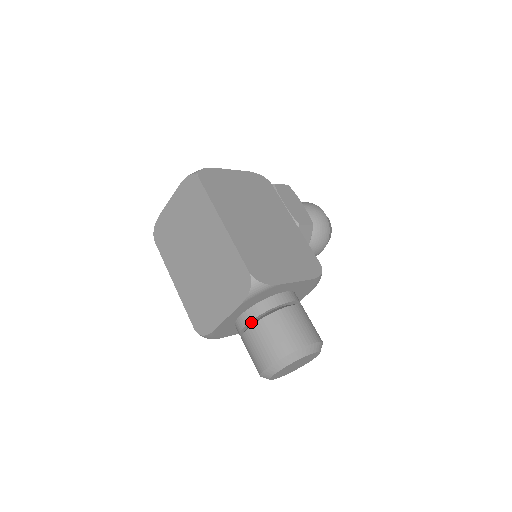
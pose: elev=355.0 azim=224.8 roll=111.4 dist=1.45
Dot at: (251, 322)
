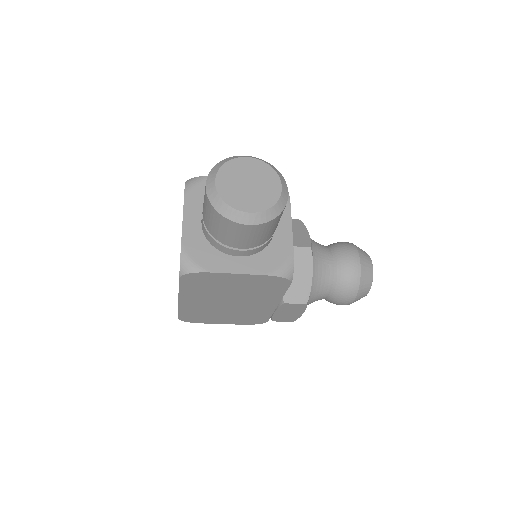
Dot at: occluded
